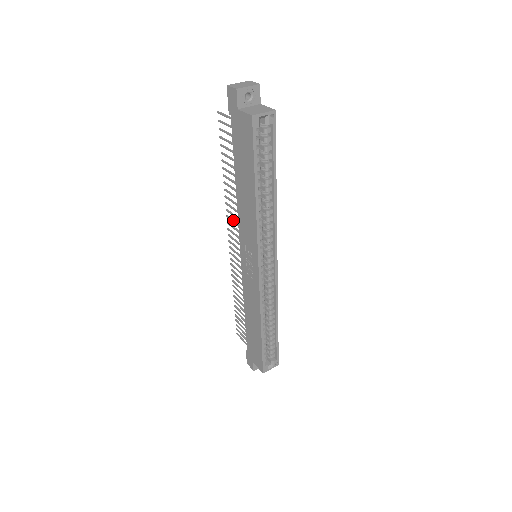
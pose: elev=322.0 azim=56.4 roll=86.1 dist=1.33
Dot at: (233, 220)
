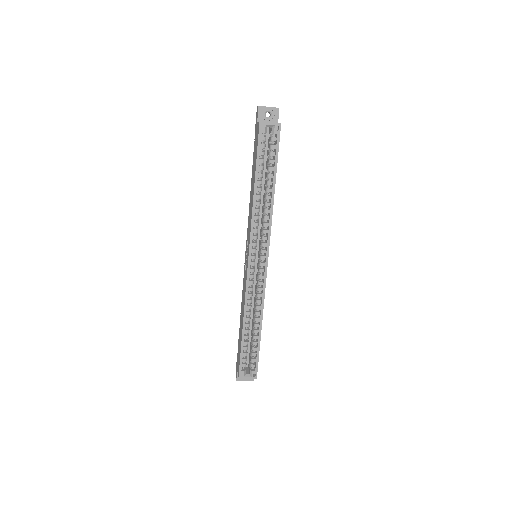
Dot at: occluded
